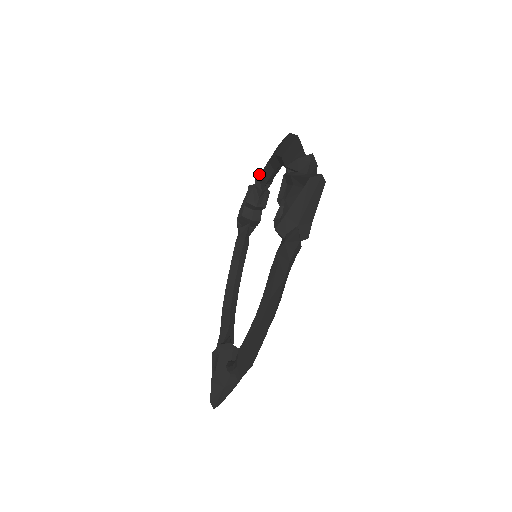
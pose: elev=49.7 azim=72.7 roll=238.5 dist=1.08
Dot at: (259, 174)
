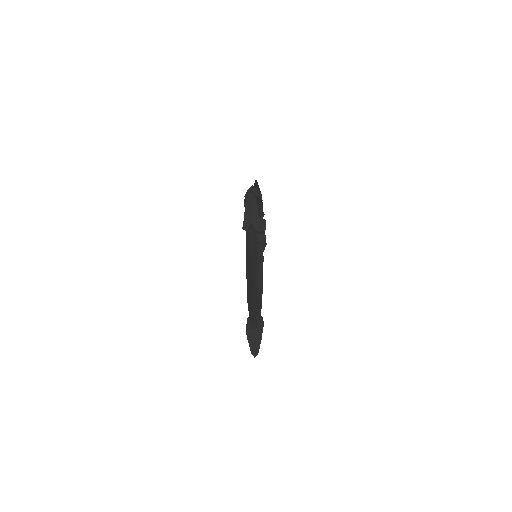
Dot at: occluded
